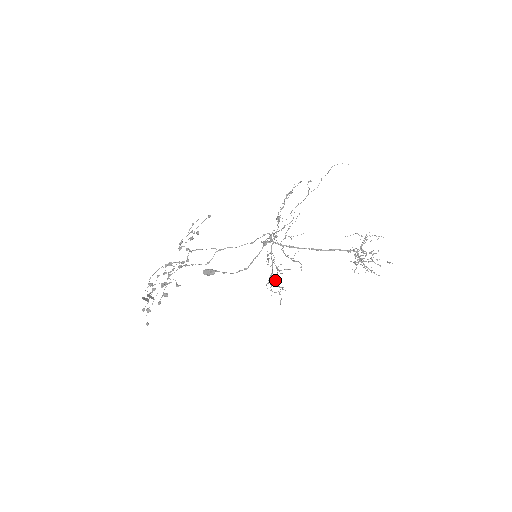
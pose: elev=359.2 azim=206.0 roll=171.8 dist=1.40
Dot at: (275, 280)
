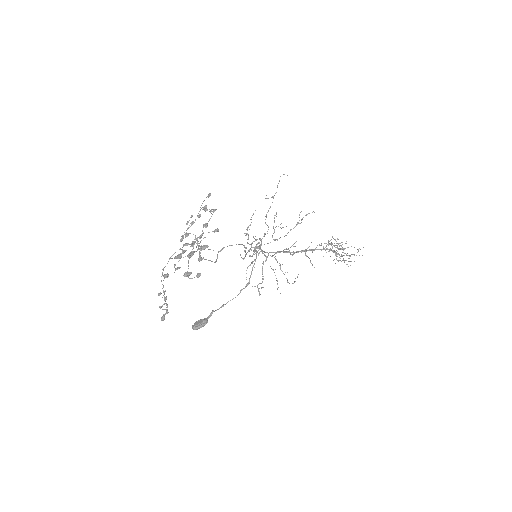
Dot at: (292, 254)
